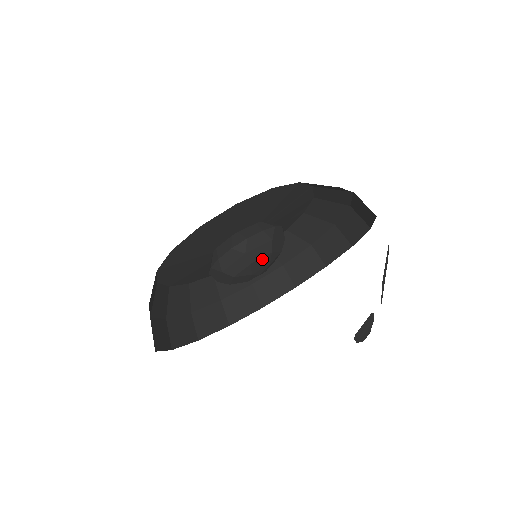
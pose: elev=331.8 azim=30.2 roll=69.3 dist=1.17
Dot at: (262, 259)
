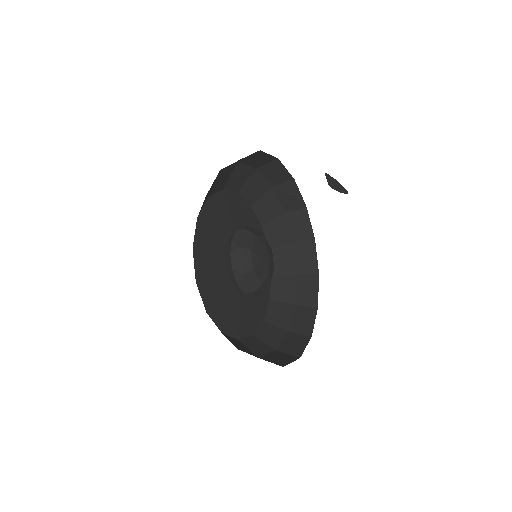
Dot at: (255, 244)
